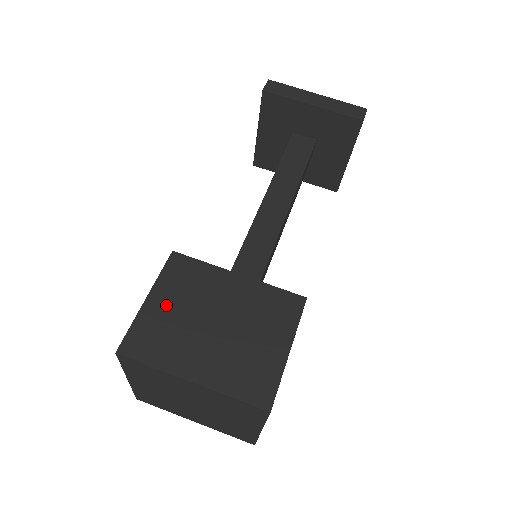
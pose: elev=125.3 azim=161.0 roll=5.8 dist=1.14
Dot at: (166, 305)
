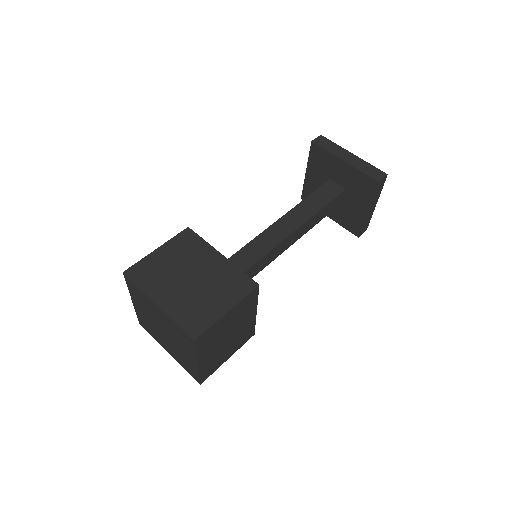
Dot at: (166, 257)
